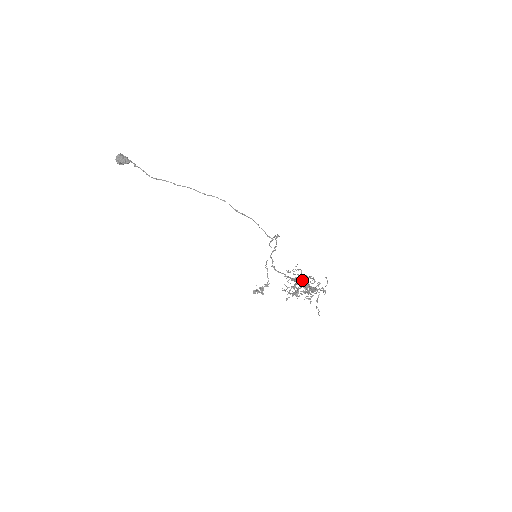
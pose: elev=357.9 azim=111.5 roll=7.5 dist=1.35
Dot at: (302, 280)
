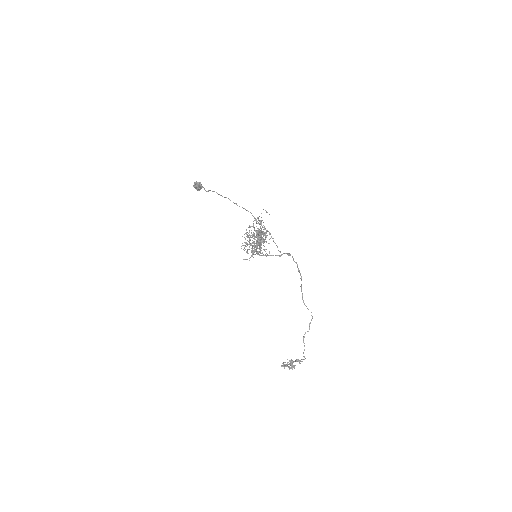
Dot at: occluded
